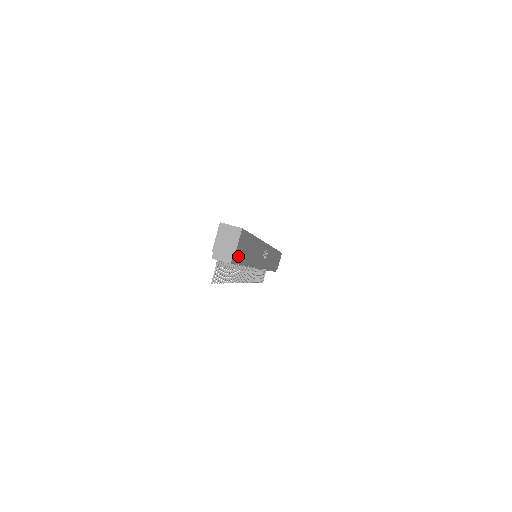
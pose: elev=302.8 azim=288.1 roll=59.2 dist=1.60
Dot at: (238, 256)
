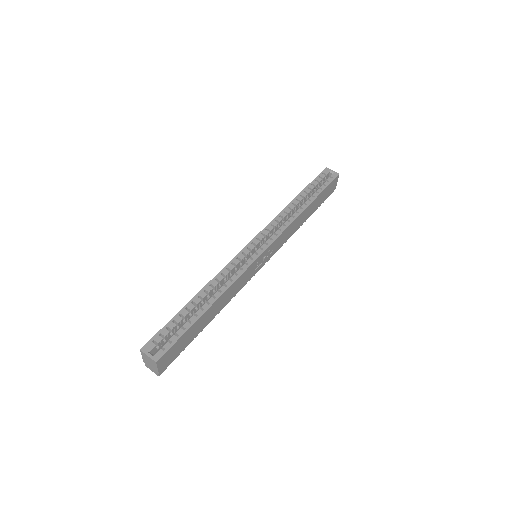
Dot at: (171, 361)
